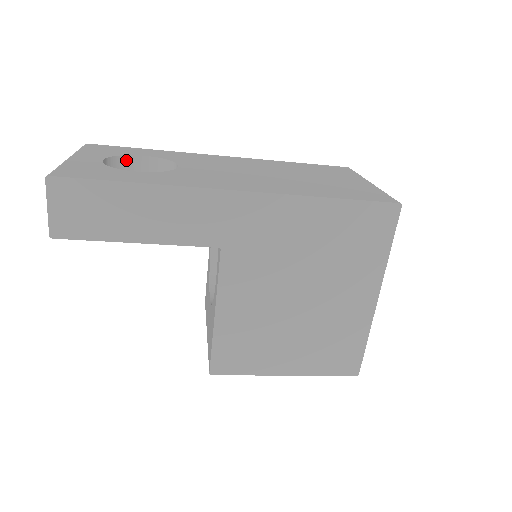
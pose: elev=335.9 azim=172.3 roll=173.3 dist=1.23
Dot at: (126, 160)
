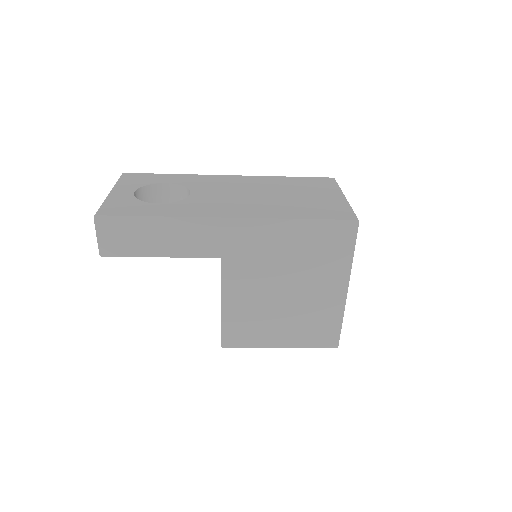
Dot at: (152, 188)
